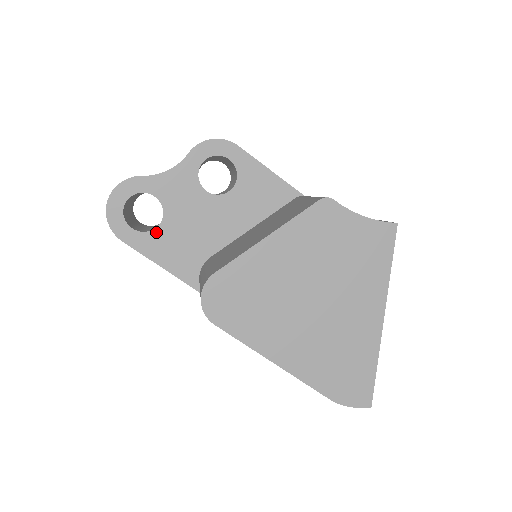
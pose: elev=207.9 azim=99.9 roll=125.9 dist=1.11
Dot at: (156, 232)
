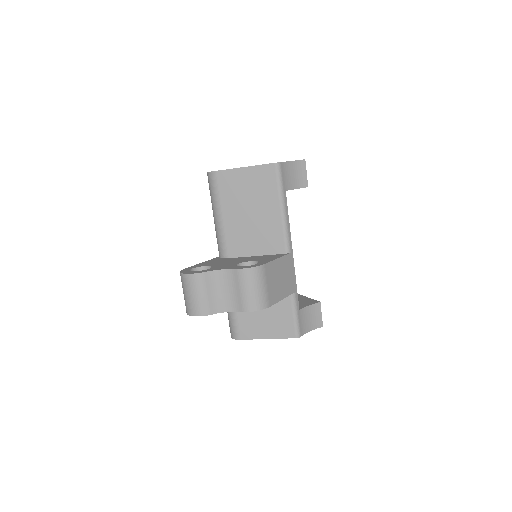
Dot at: occluded
